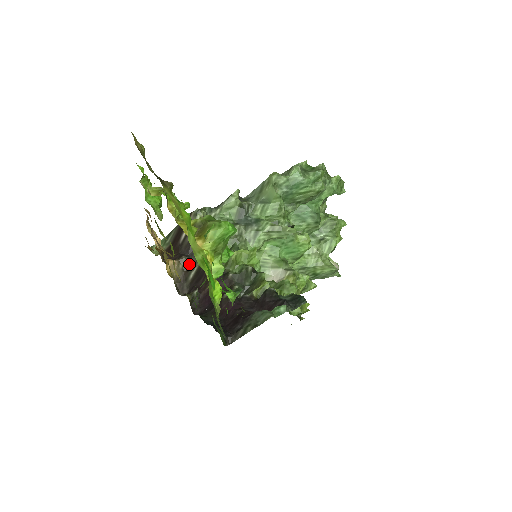
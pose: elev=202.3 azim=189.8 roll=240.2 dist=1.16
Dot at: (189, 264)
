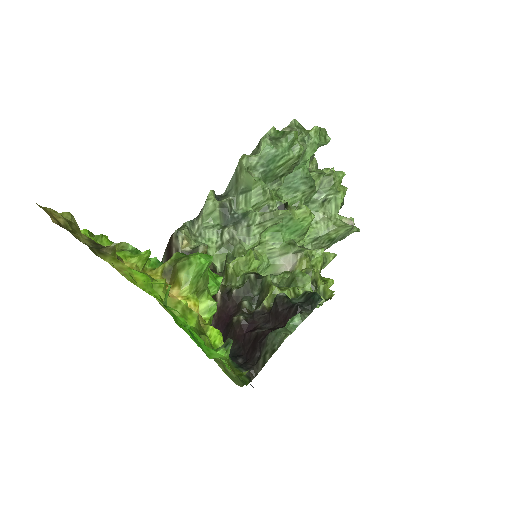
Dot at: occluded
